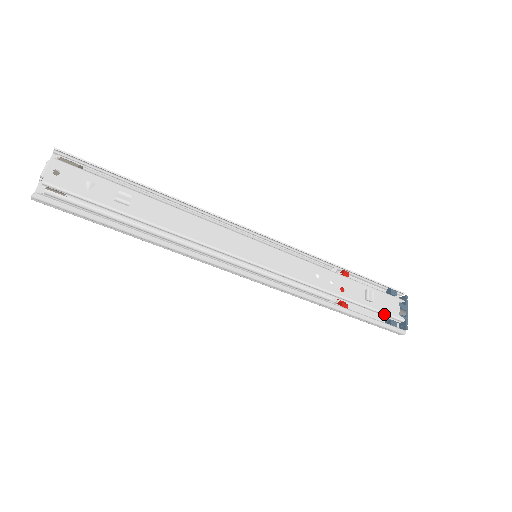
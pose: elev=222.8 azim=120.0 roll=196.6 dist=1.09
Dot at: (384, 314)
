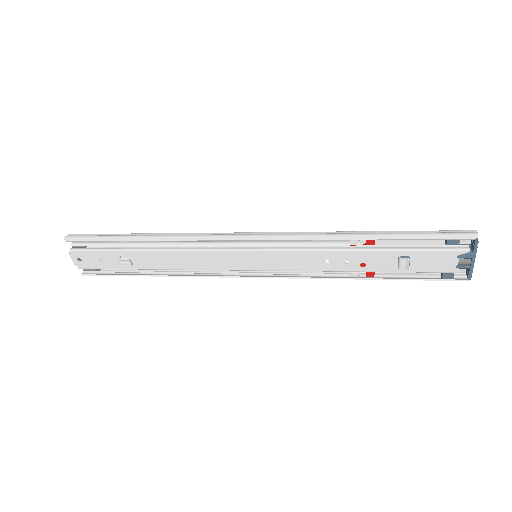
Dot at: (430, 272)
